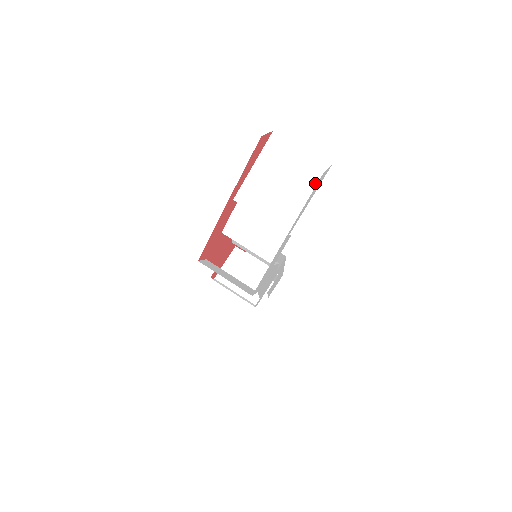
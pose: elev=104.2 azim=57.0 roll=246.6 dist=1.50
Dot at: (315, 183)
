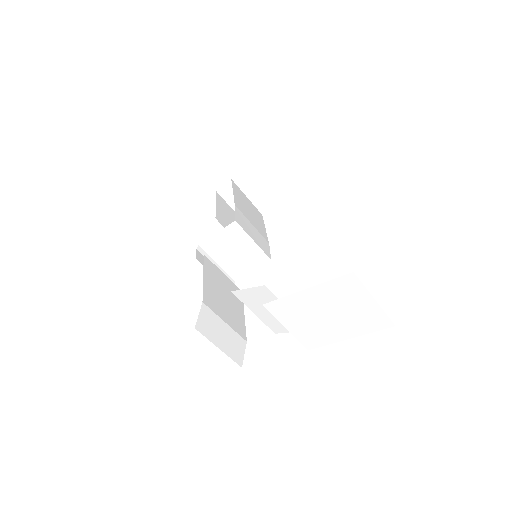
Dot at: (365, 330)
